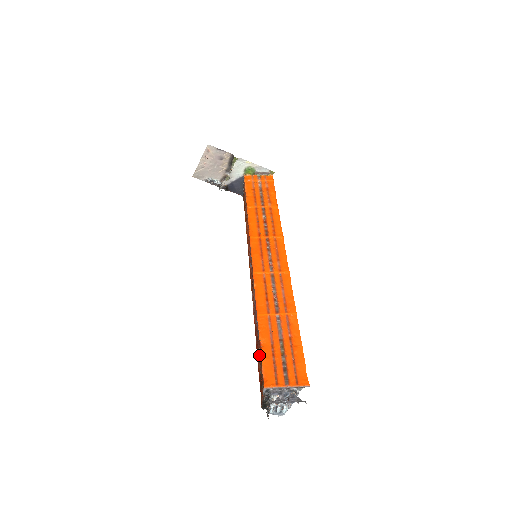
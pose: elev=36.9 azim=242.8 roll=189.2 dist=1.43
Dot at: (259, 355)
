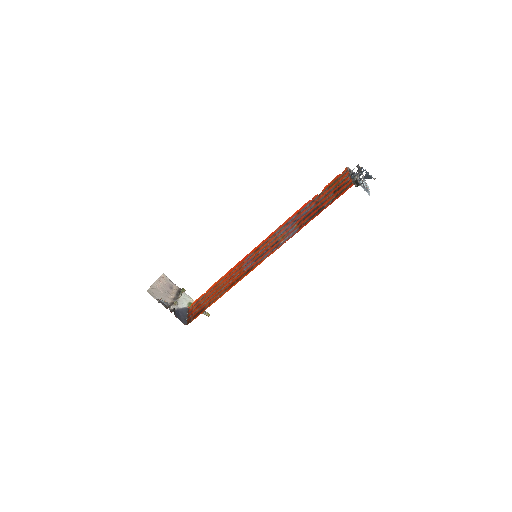
Dot at: (322, 199)
